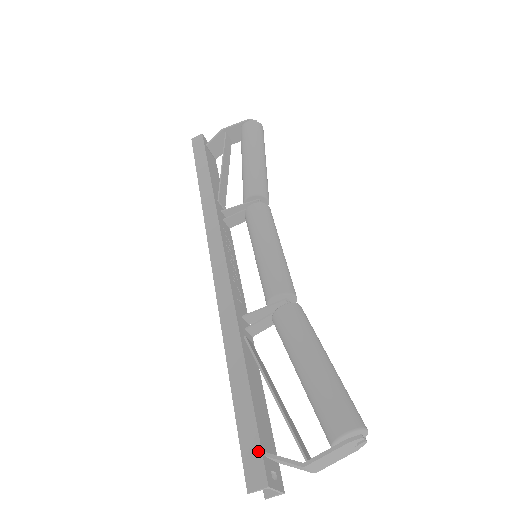
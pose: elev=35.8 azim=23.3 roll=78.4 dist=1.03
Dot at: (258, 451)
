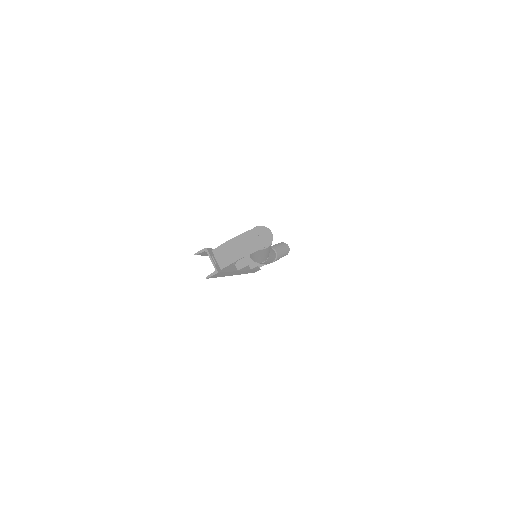
Dot at: occluded
